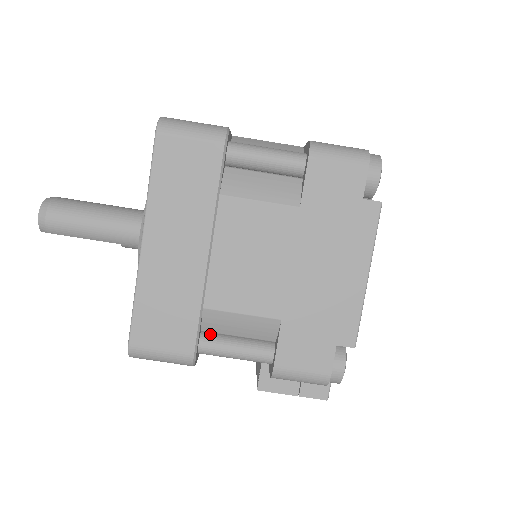
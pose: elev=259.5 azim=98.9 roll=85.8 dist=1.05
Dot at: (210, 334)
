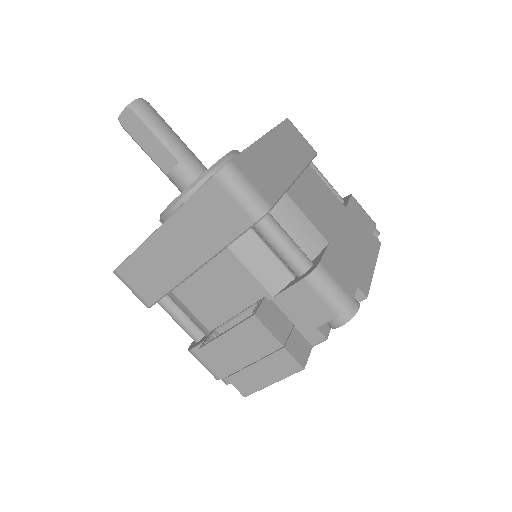
Dot at: occluded
